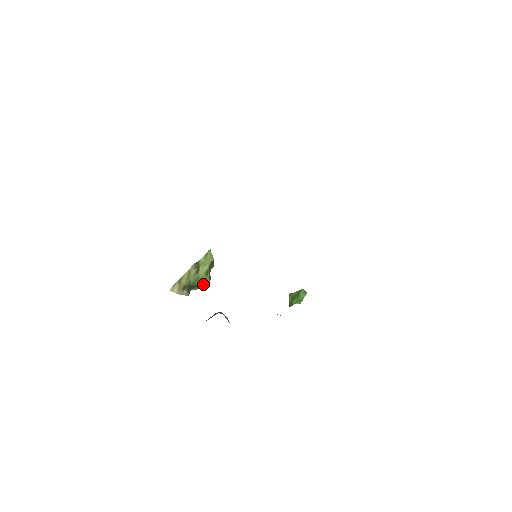
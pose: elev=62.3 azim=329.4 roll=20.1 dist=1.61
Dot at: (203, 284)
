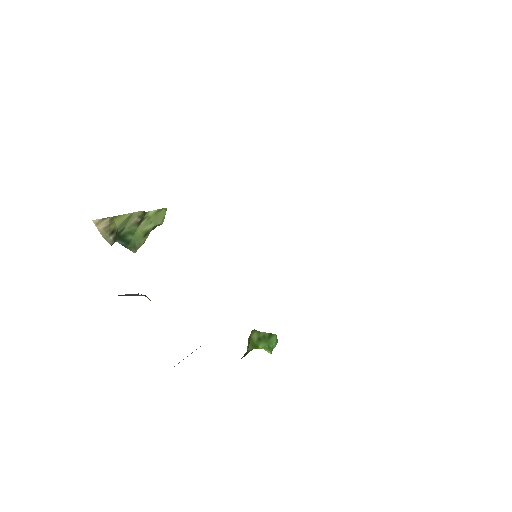
Dot at: (133, 244)
